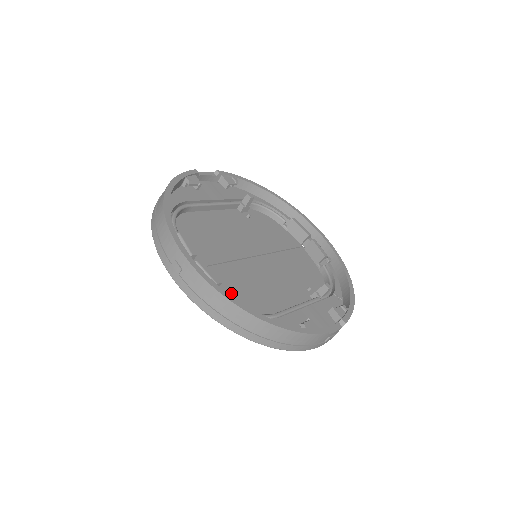
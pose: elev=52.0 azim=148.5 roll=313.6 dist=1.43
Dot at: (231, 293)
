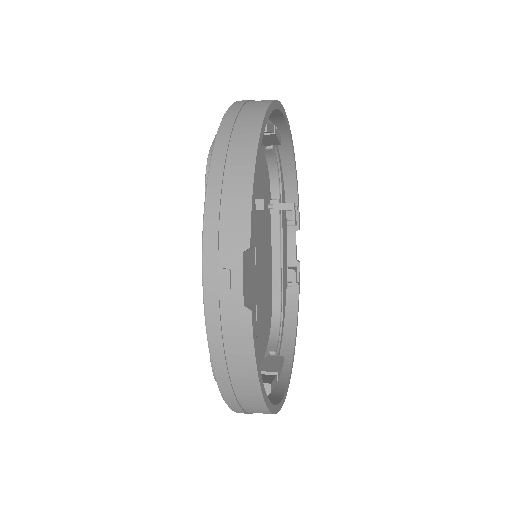
Dot at: (265, 331)
